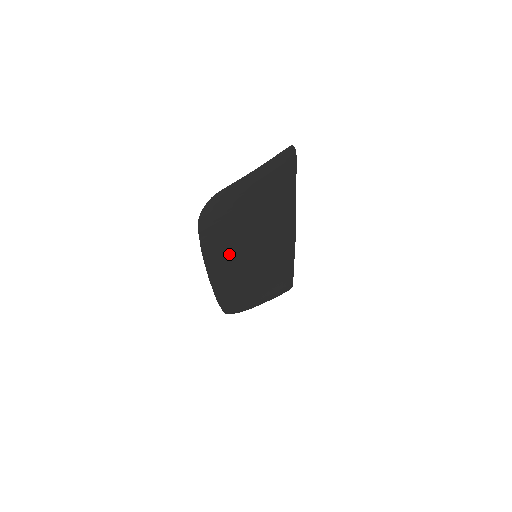
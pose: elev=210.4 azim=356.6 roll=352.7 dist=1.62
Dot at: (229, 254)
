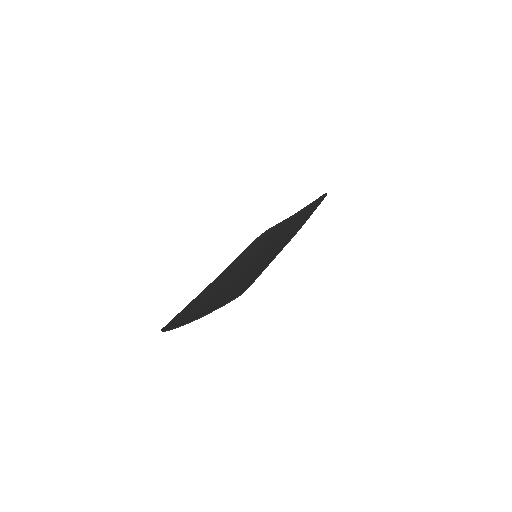
Dot at: (220, 283)
